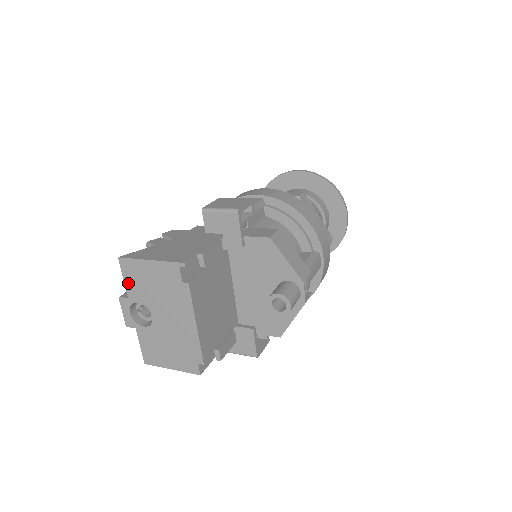
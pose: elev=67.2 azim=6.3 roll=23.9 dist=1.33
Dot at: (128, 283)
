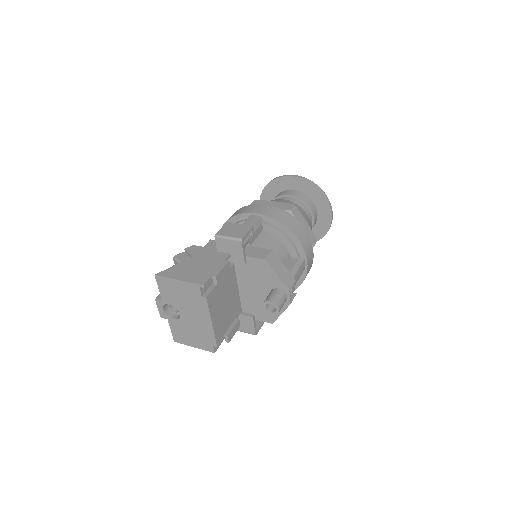
Dot at: (162, 291)
